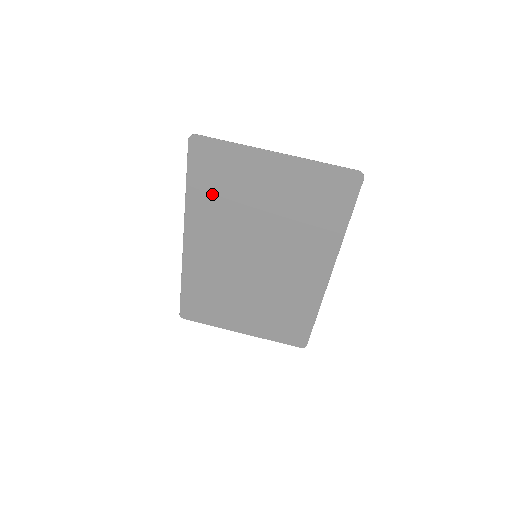
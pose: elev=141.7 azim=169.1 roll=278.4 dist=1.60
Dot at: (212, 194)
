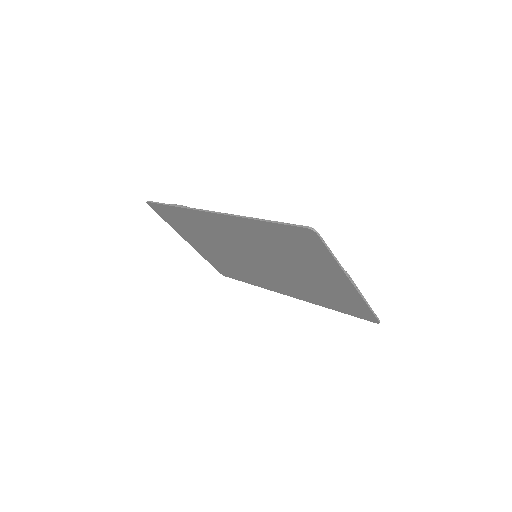
Dot at: (276, 238)
